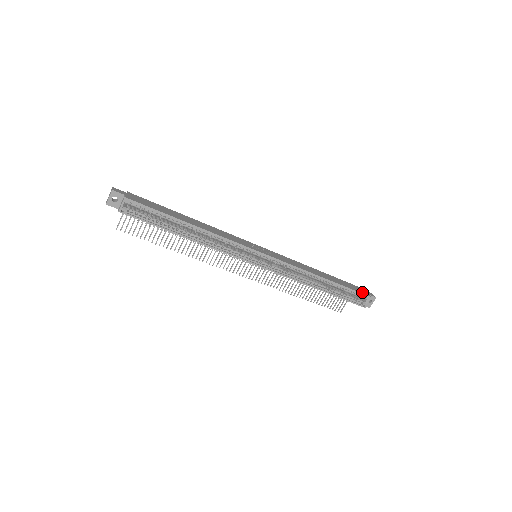
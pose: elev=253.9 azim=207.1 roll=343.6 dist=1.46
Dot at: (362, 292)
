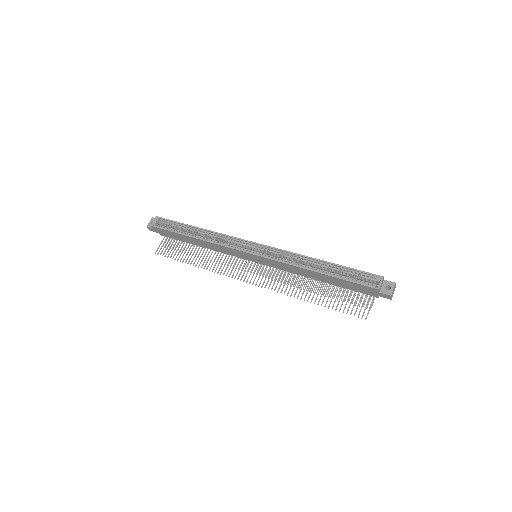
Dot at: (372, 275)
